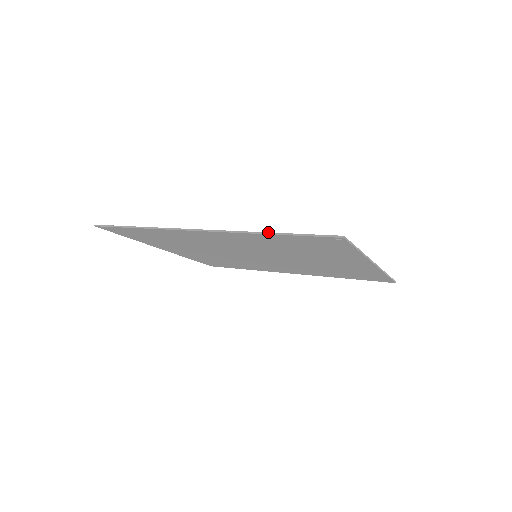
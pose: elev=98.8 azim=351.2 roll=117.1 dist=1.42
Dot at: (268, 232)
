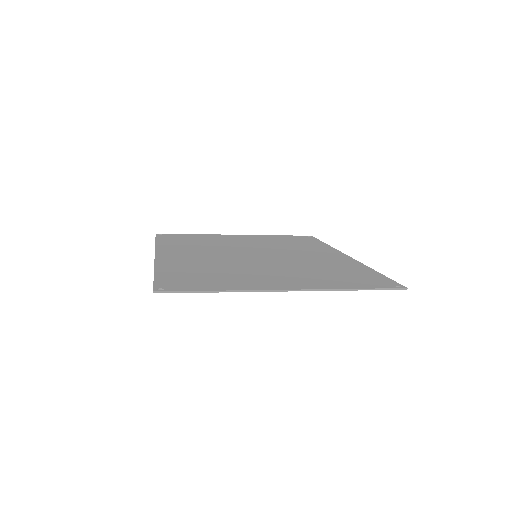
Dot at: (154, 271)
